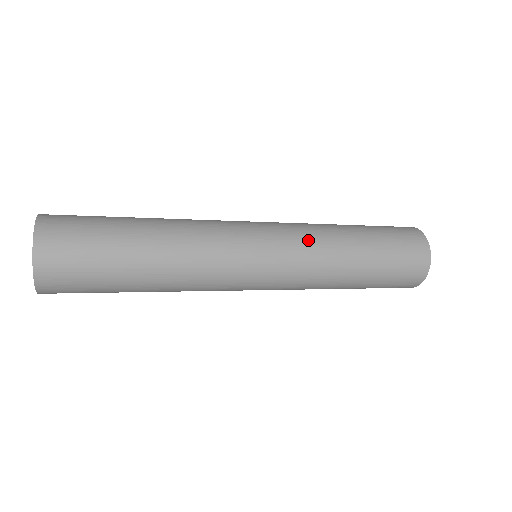
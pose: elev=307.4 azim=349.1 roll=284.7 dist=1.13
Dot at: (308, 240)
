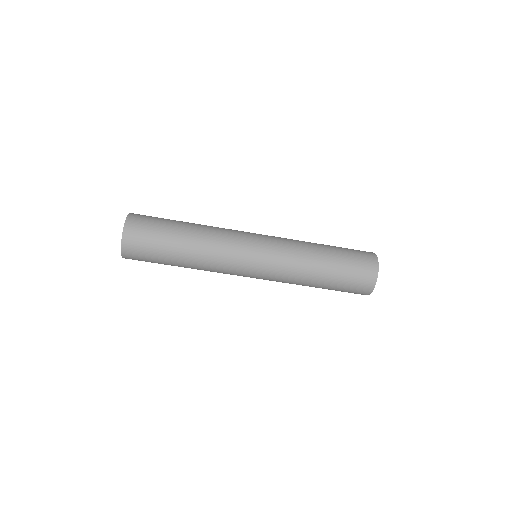
Dot at: (288, 244)
